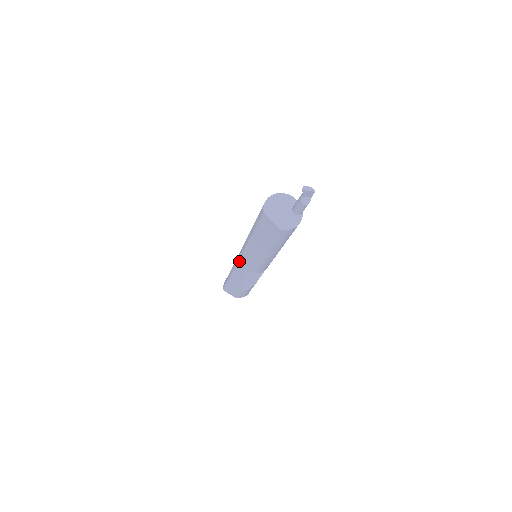
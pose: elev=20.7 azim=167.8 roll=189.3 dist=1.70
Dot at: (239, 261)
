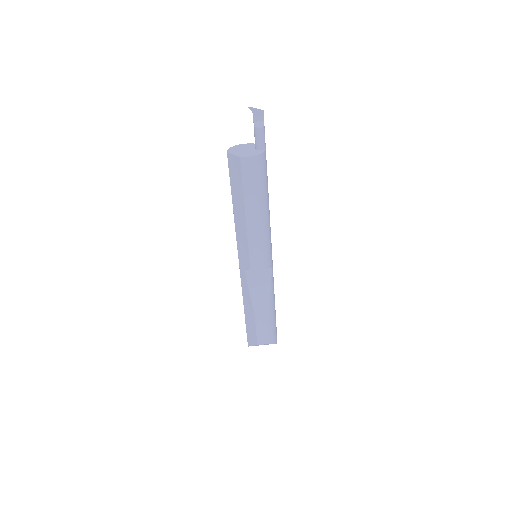
Dot at: (239, 264)
